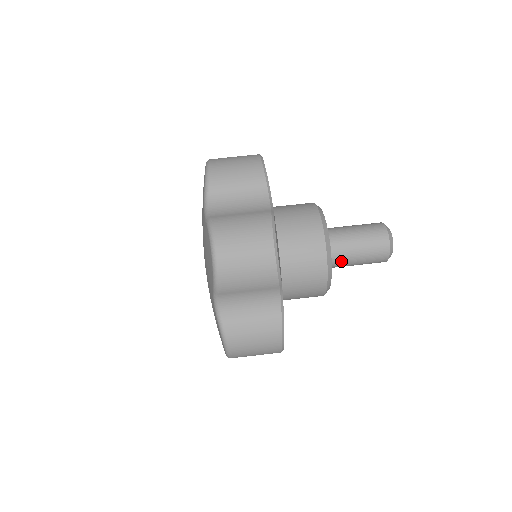
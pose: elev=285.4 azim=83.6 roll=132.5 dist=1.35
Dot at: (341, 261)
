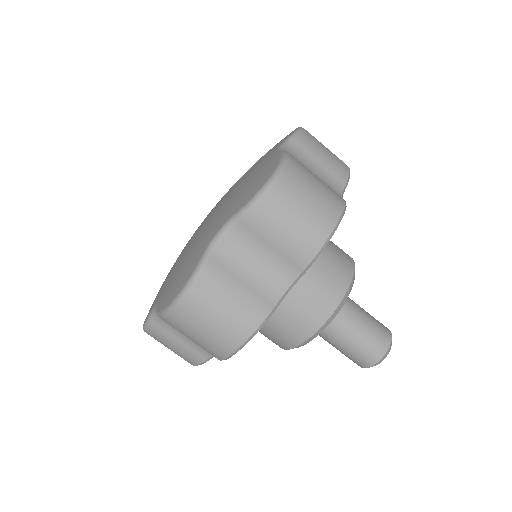
Dot at: (334, 327)
